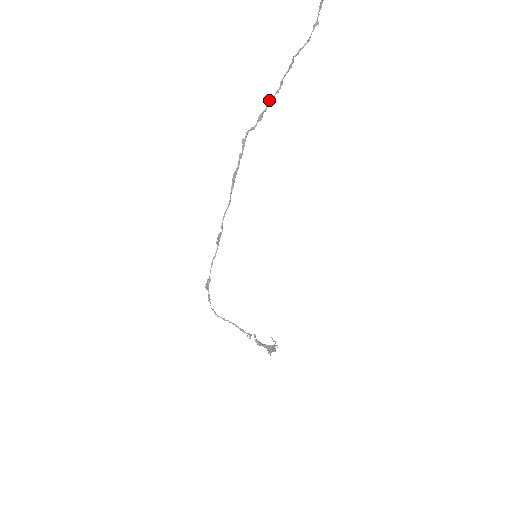
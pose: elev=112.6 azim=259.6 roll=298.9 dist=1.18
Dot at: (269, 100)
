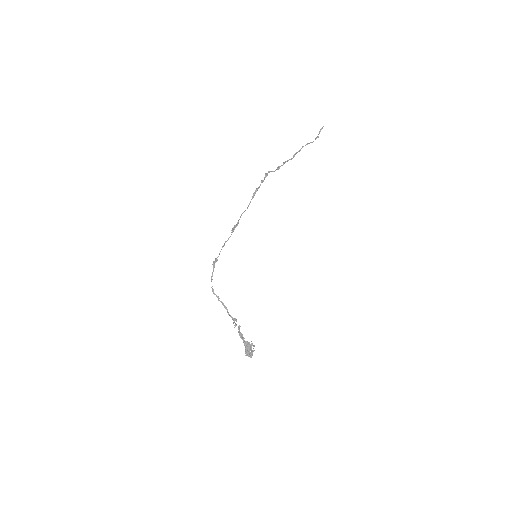
Dot at: (285, 161)
